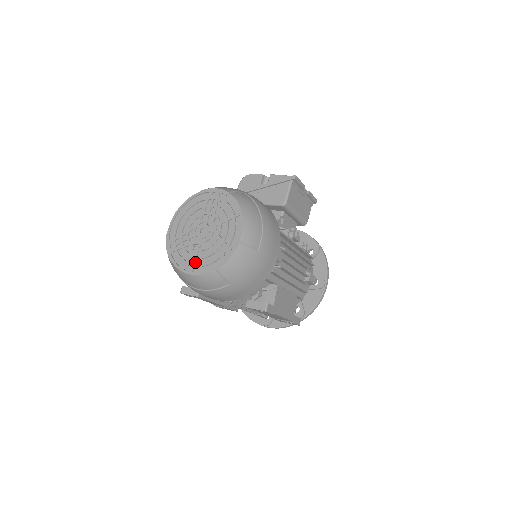
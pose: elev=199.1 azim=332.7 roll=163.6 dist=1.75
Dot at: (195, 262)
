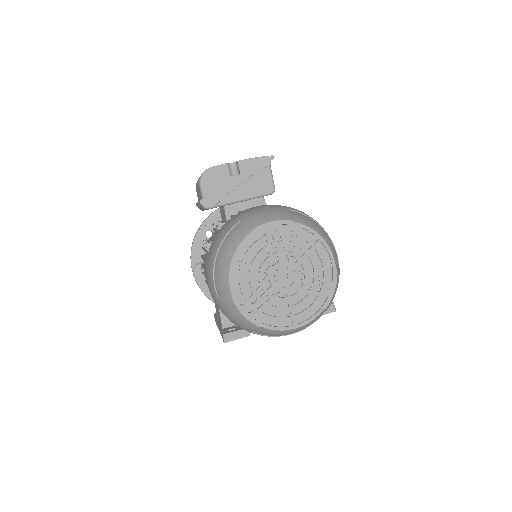
Dot at: (293, 313)
